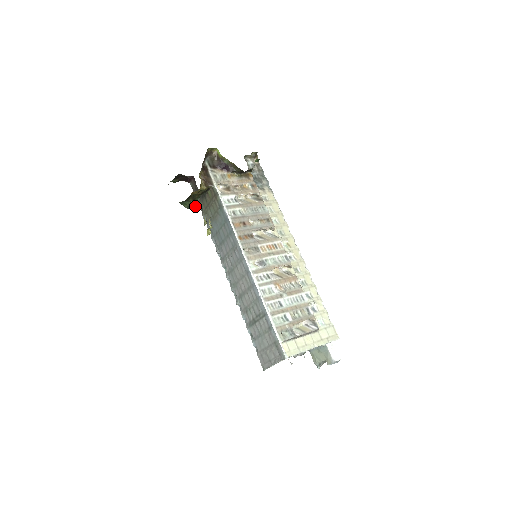
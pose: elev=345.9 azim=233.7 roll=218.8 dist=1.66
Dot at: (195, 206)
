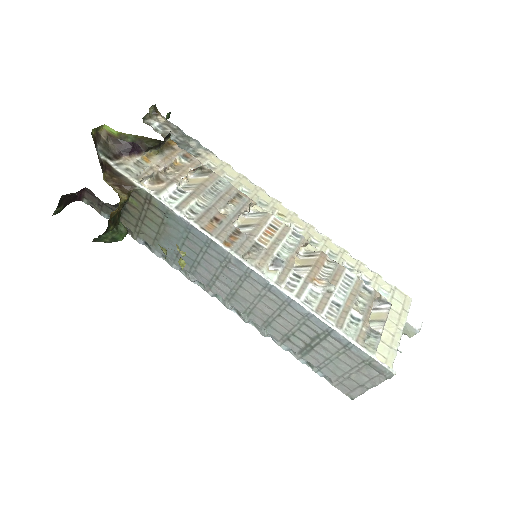
Dot at: (122, 233)
